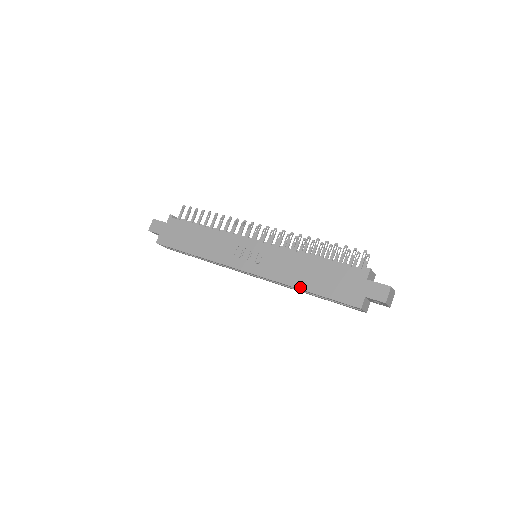
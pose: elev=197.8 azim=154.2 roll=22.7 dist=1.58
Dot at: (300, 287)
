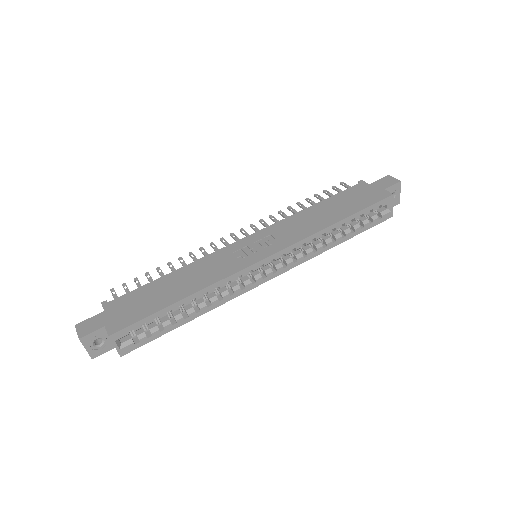
Dot at: (333, 222)
